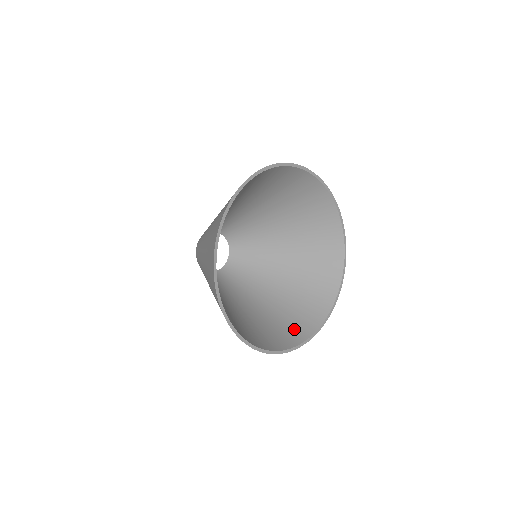
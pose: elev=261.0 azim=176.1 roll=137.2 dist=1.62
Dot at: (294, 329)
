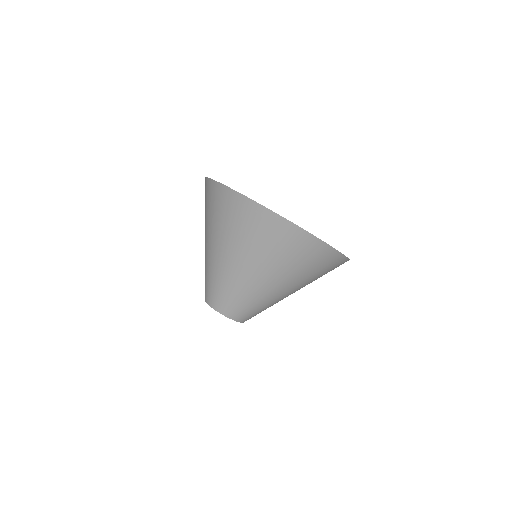
Dot at: occluded
